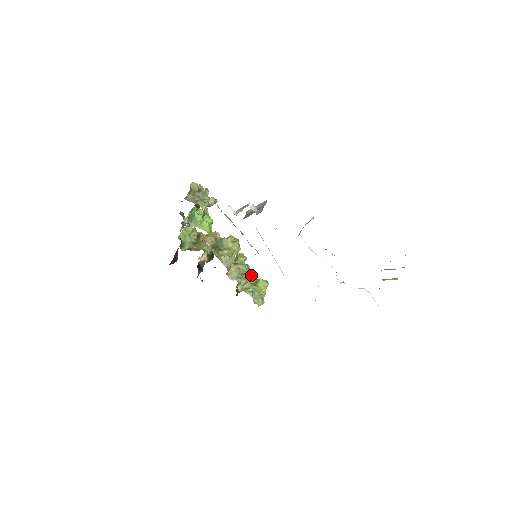
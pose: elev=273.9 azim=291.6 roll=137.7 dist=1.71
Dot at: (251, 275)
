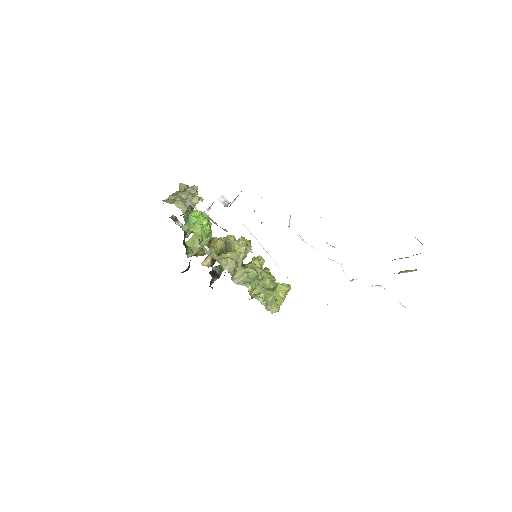
Dot at: (268, 279)
